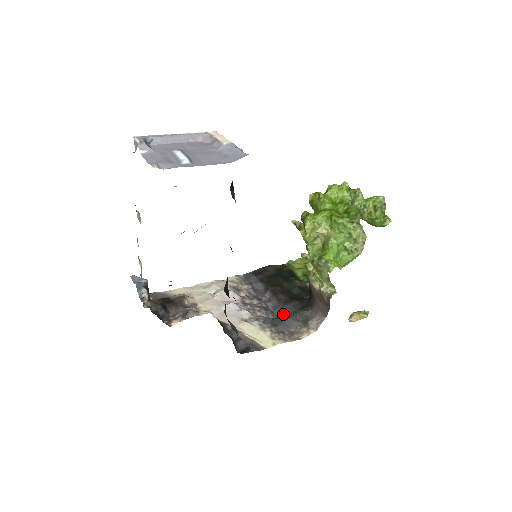
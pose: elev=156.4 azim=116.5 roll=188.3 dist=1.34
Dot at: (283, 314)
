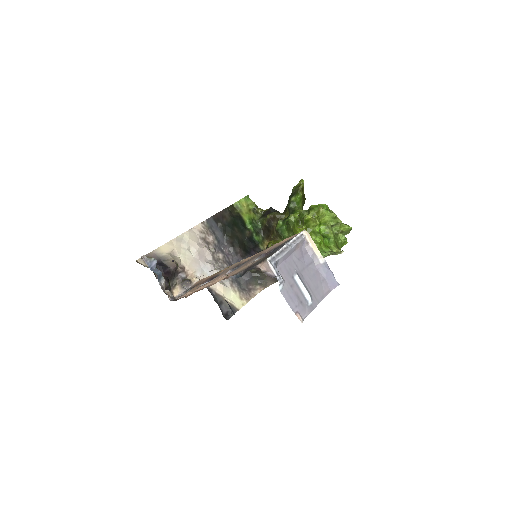
Dot at: occluded
